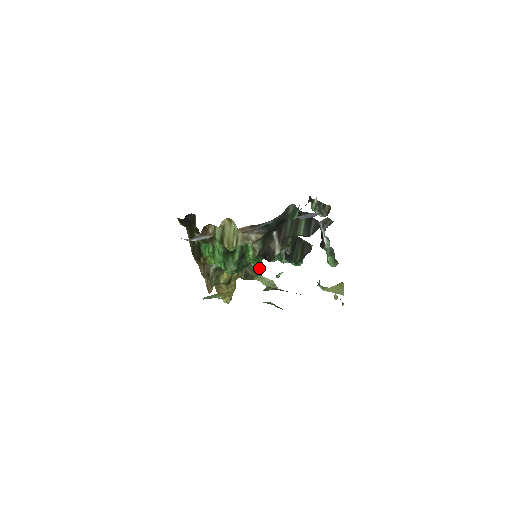
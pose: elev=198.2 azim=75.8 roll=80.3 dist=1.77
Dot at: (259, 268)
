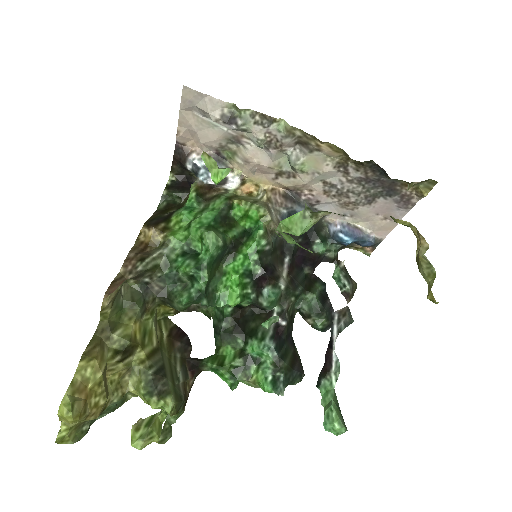
Dot at: (184, 389)
